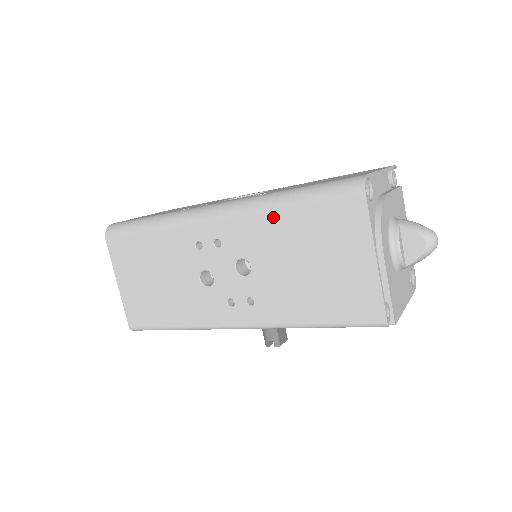
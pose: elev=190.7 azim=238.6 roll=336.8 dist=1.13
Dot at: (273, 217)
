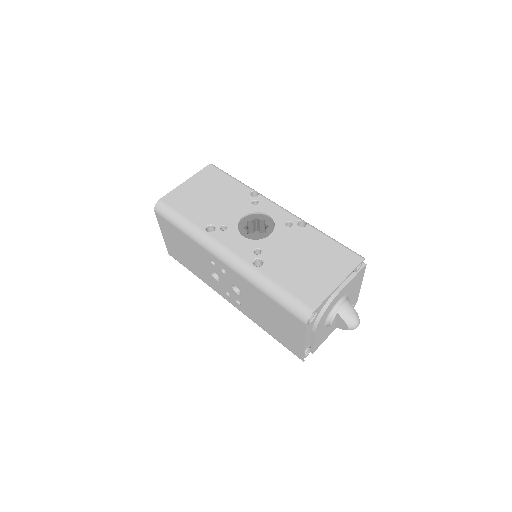
Dot at: (257, 290)
